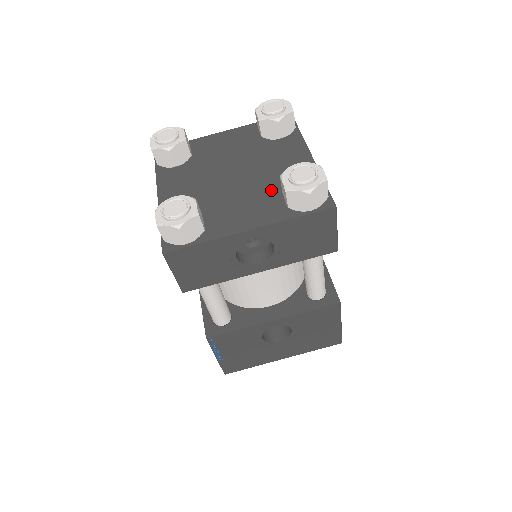
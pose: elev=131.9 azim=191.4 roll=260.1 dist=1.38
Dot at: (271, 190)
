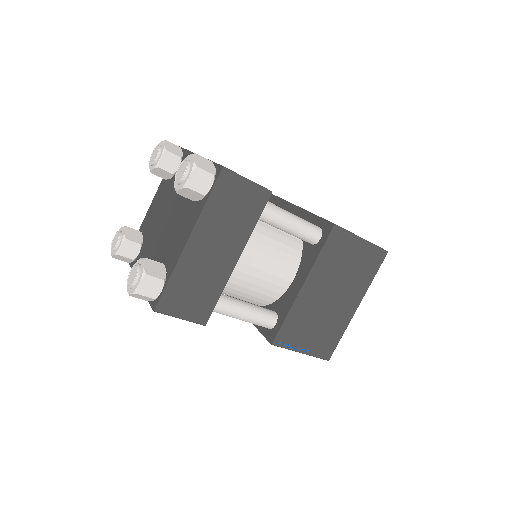
Dot at: (160, 256)
